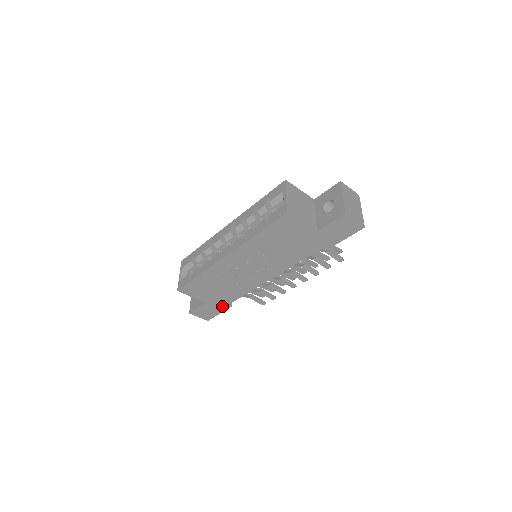
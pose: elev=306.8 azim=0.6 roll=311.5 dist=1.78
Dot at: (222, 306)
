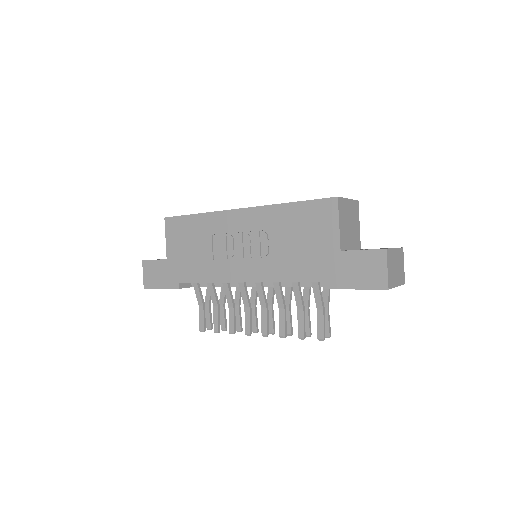
Dot at: (173, 279)
